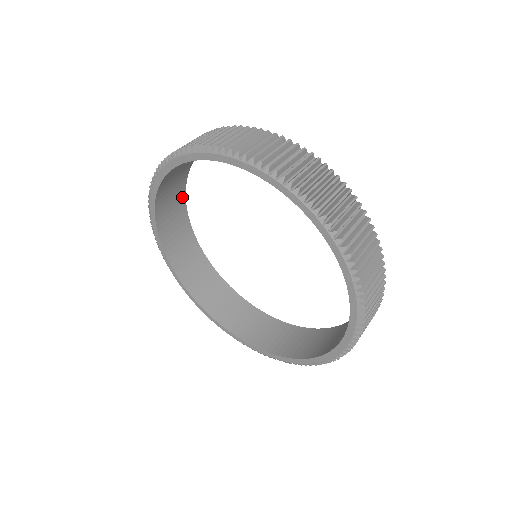
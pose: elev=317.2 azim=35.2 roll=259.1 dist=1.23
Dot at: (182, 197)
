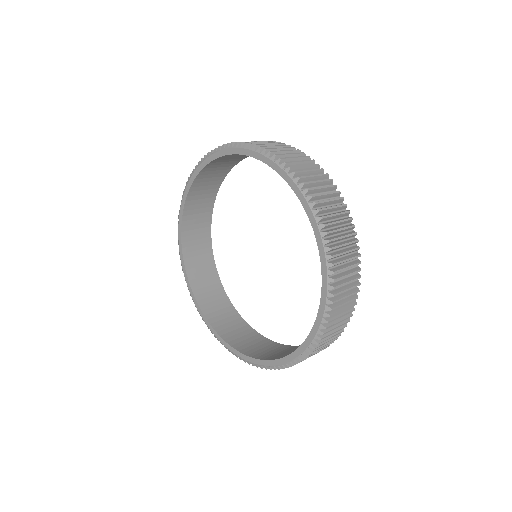
Dot at: (209, 247)
